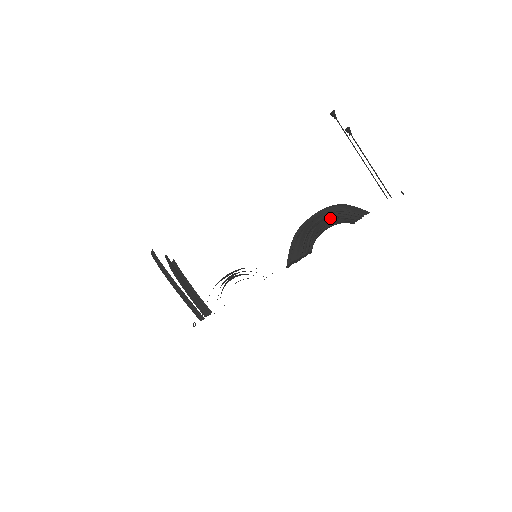
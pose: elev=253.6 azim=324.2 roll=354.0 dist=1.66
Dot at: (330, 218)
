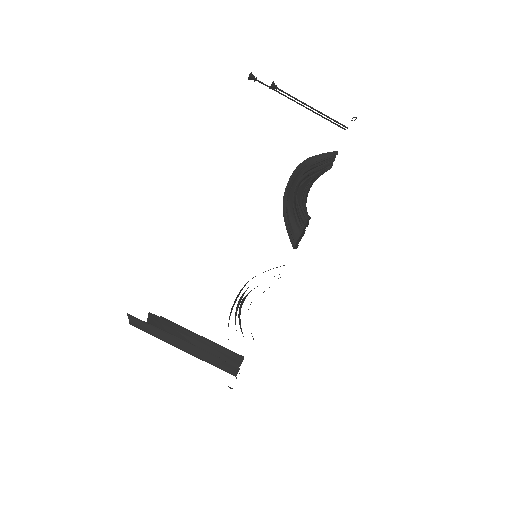
Dot at: (305, 181)
